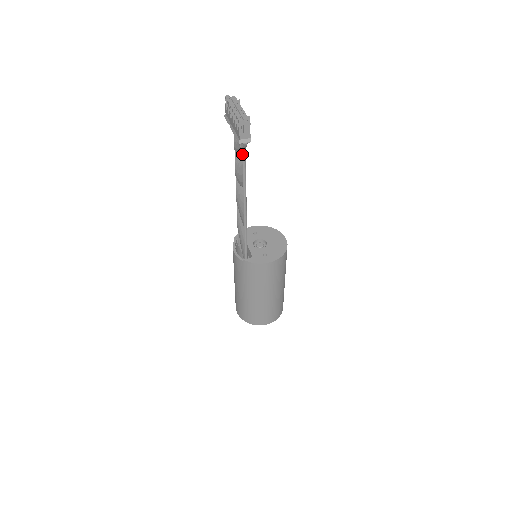
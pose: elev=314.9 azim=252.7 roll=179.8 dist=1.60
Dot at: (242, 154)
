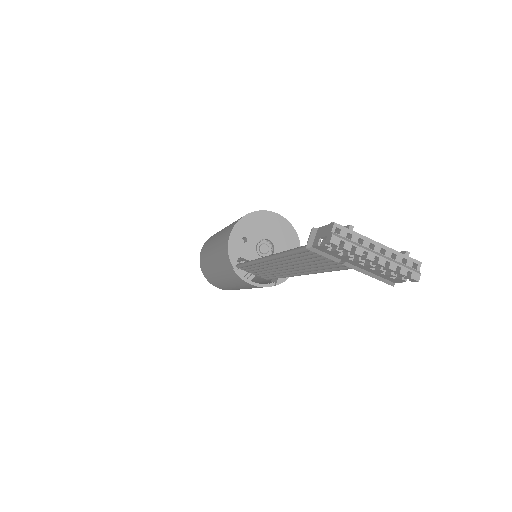
Dot at: occluded
